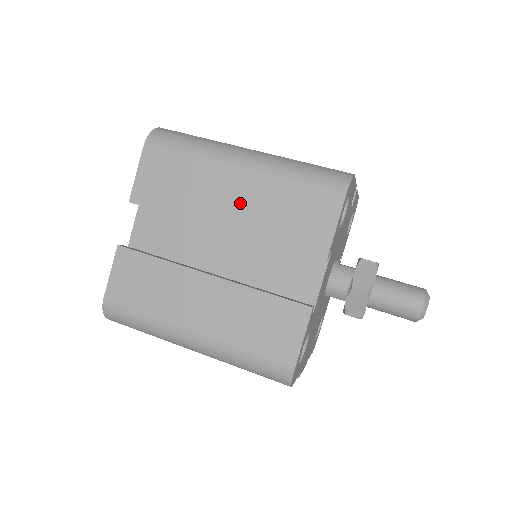
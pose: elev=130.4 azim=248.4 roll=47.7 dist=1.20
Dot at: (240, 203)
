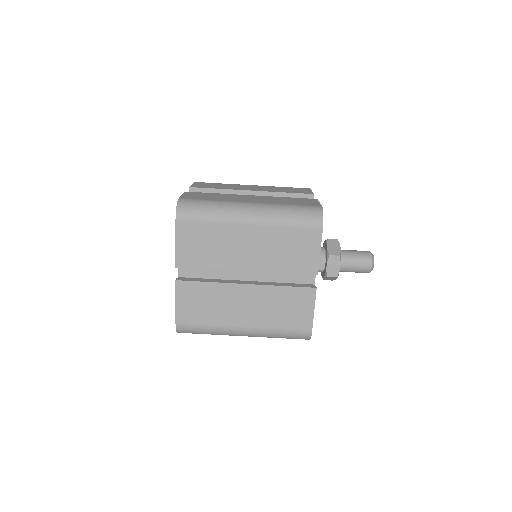
Dot at: occluded
